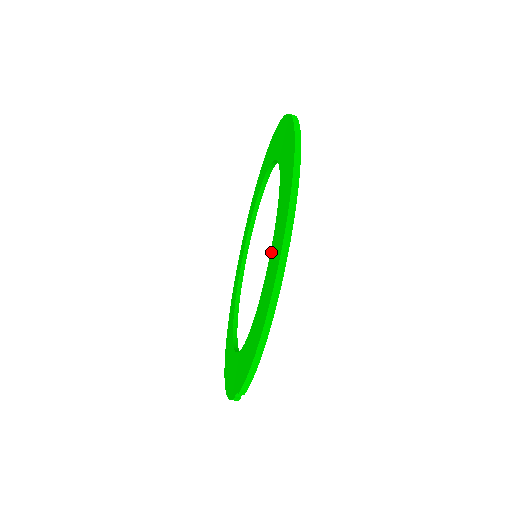
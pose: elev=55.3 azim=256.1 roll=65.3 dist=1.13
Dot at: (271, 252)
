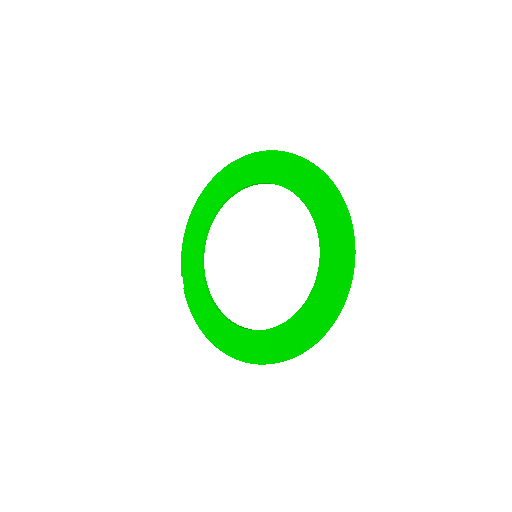
Dot at: (239, 330)
